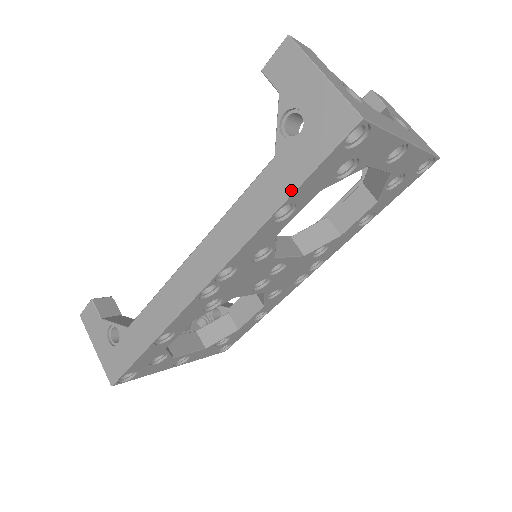
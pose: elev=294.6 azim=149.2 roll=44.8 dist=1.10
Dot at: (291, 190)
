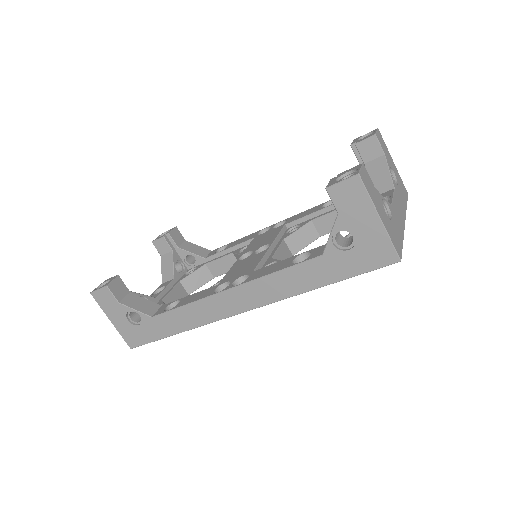
Dot at: (331, 282)
